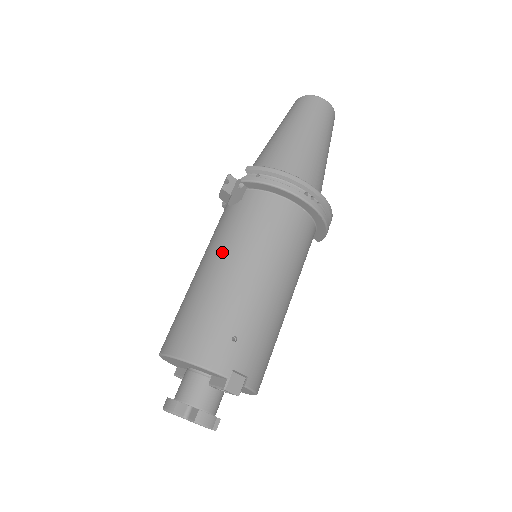
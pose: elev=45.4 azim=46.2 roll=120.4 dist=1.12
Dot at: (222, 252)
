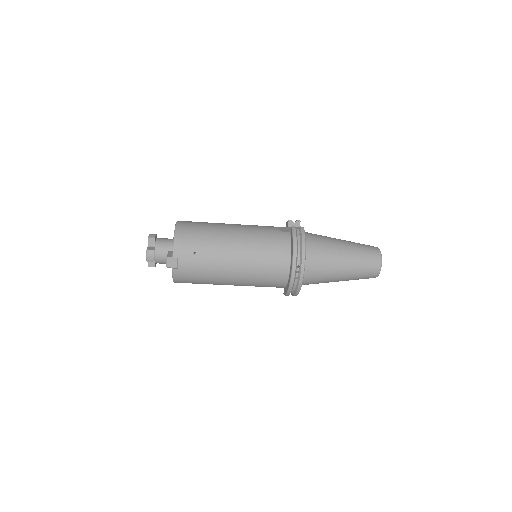
Dot at: (244, 231)
